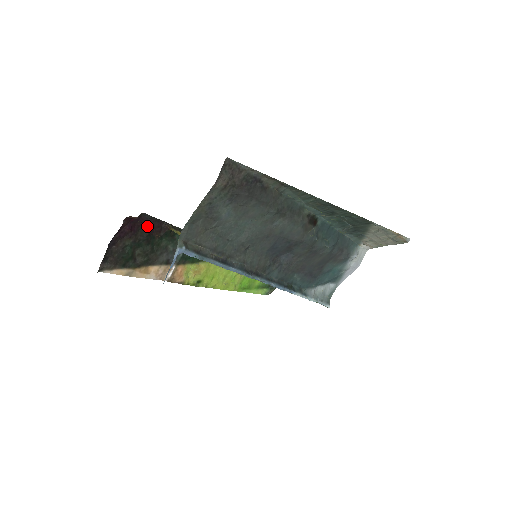
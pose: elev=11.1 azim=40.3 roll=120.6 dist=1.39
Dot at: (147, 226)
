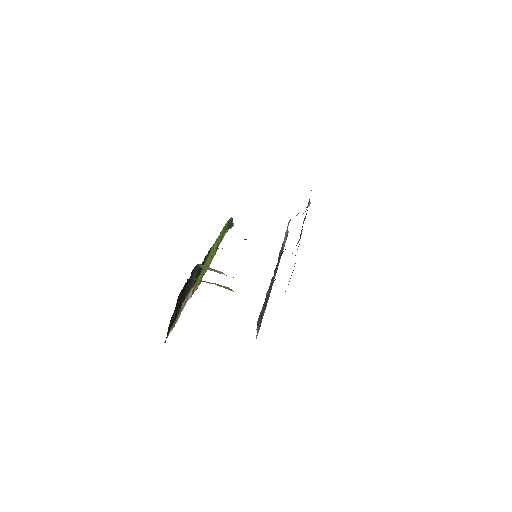
Dot at: (181, 293)
